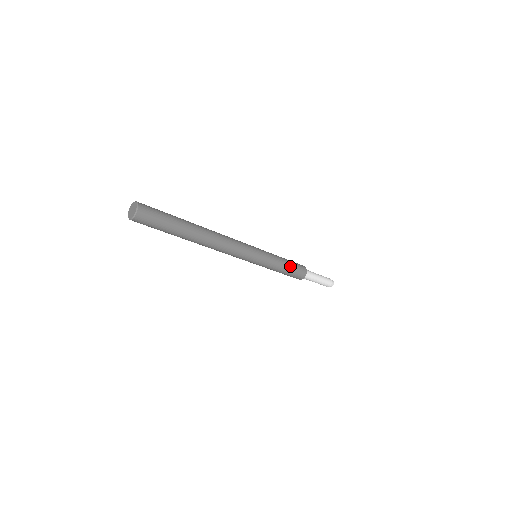
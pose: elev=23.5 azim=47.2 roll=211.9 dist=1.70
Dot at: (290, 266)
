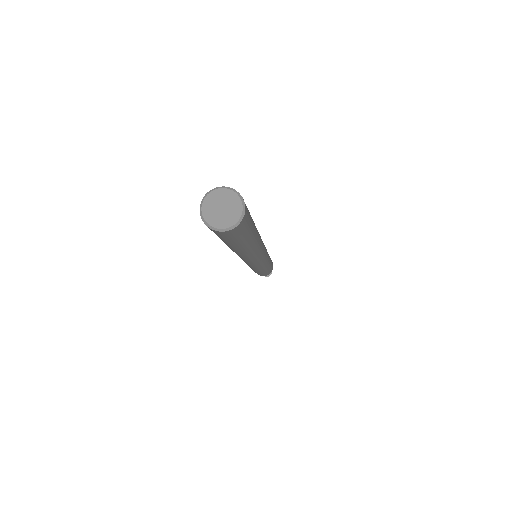
Dot at: occluded
